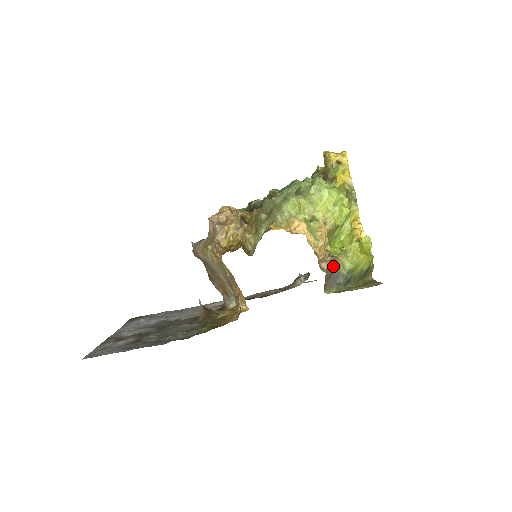
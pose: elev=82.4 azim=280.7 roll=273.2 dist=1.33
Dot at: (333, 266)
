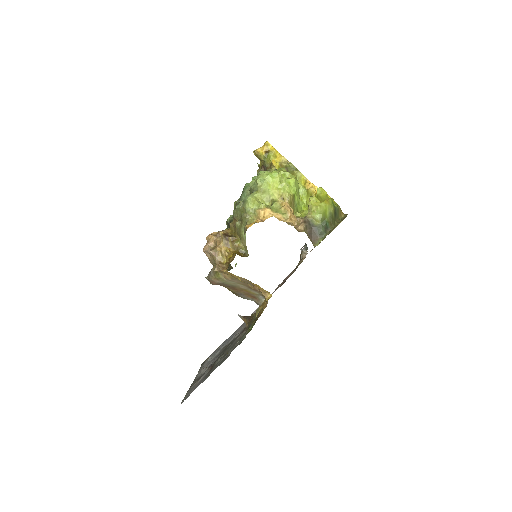
Dot at: (308, 224)
